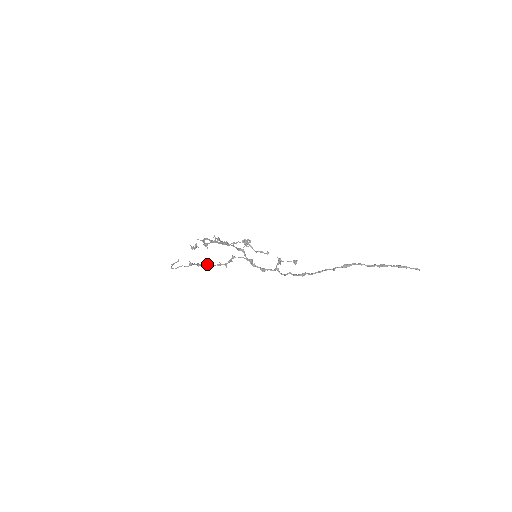
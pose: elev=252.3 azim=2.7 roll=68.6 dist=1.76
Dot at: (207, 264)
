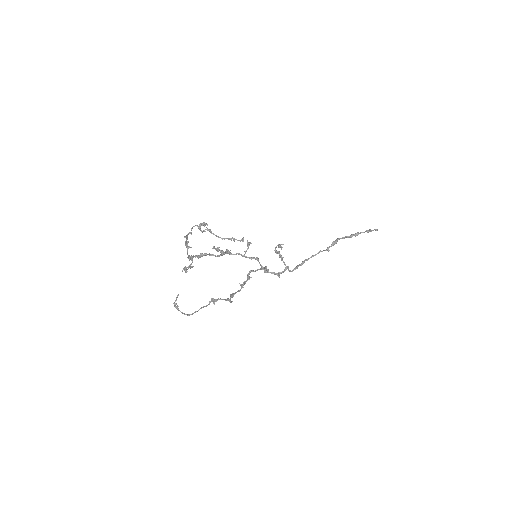
Dot at: occluded
